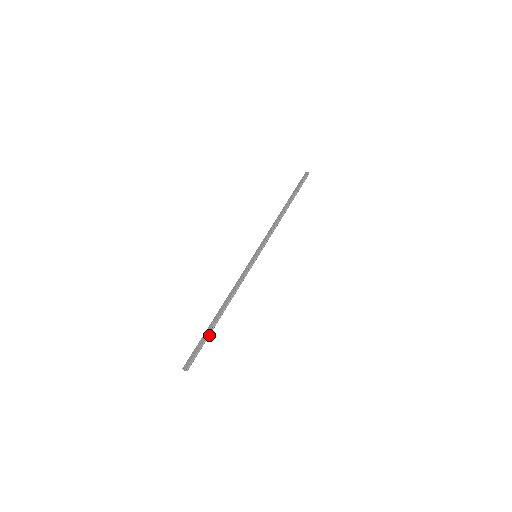
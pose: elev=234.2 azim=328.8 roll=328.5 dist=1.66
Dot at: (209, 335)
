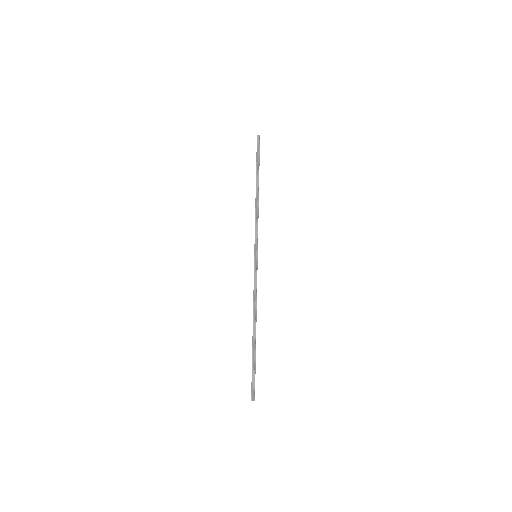
Dot at: (255, 357)
